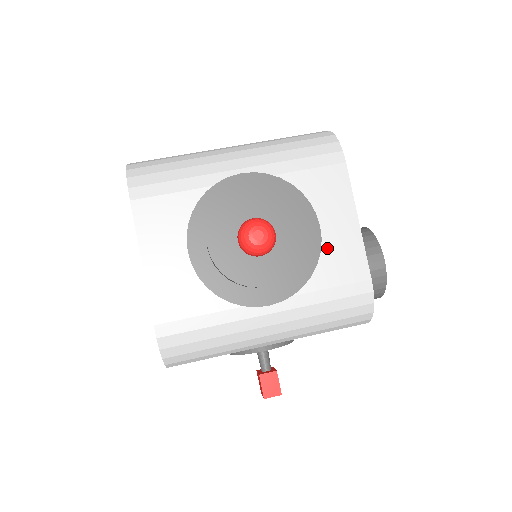
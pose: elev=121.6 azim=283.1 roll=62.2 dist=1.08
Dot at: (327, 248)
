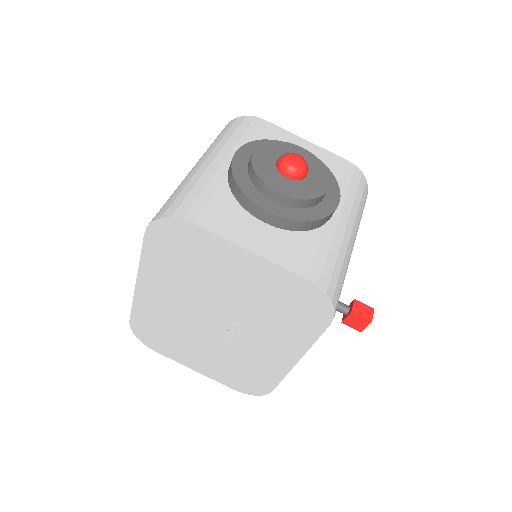
Dot at: occluded
